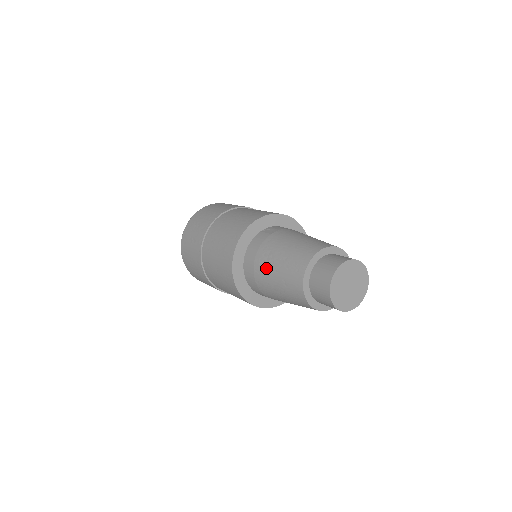
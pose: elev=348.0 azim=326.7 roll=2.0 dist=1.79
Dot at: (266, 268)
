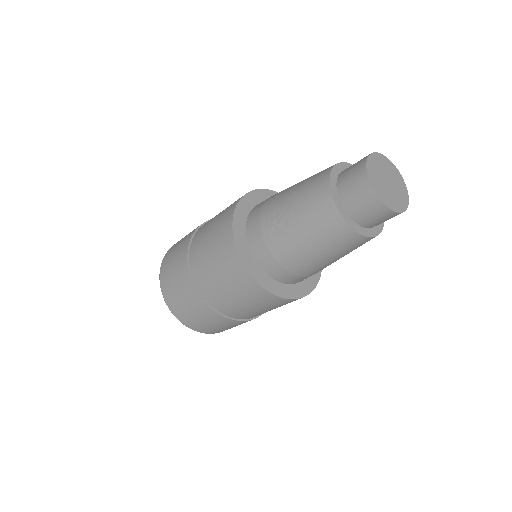
Dot at: (282, 232)
